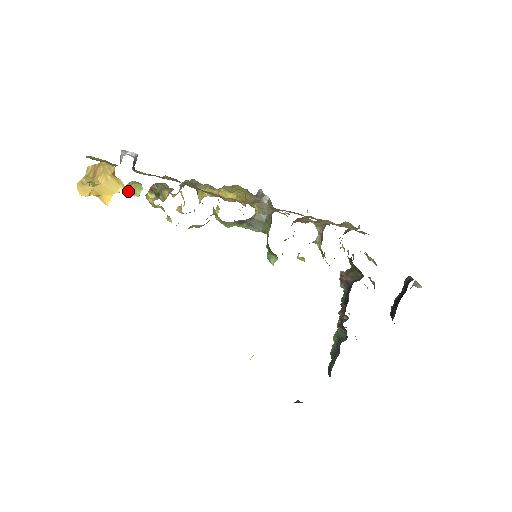
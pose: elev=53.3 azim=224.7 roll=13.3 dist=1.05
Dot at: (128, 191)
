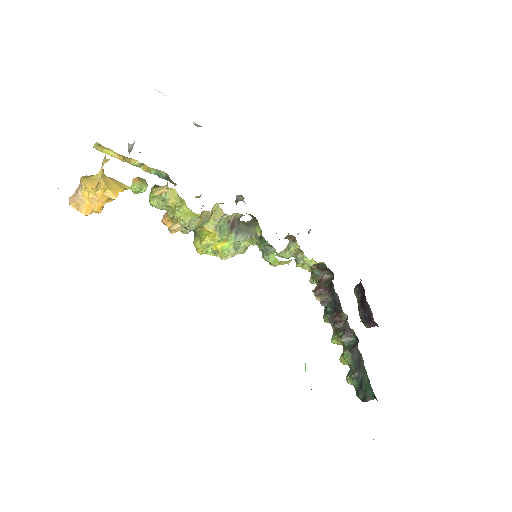
Dot at: (136, 184)
